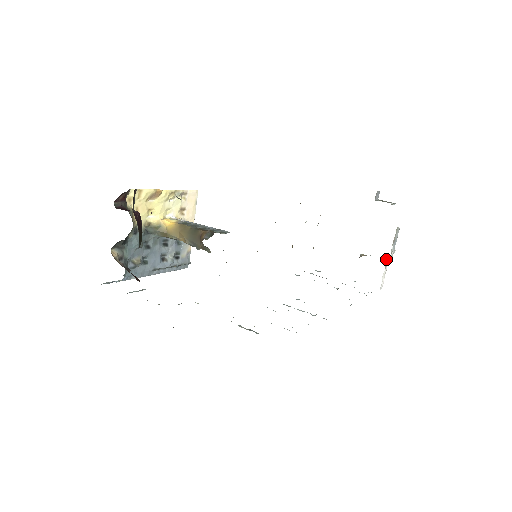
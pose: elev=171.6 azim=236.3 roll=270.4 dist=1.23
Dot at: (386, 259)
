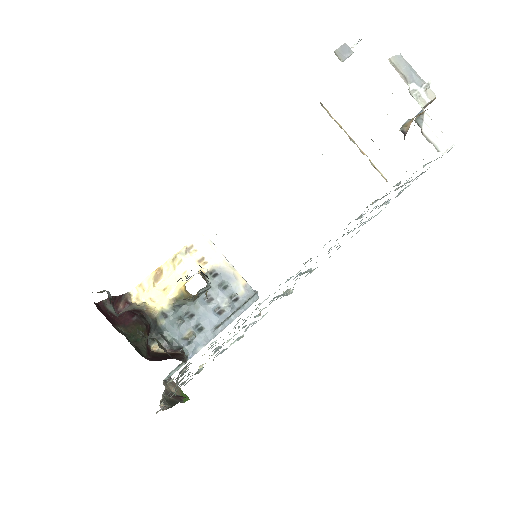
Dot at: (428, 104)
